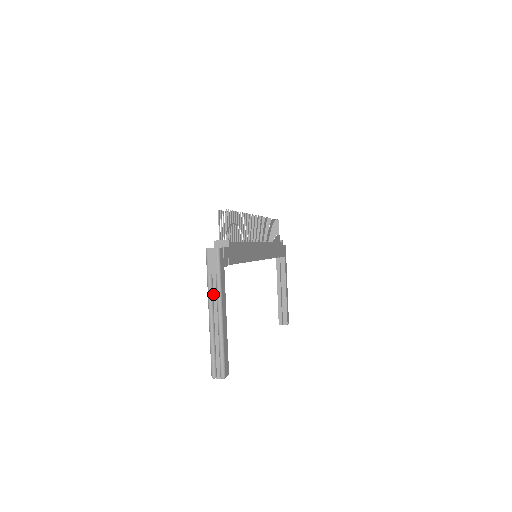
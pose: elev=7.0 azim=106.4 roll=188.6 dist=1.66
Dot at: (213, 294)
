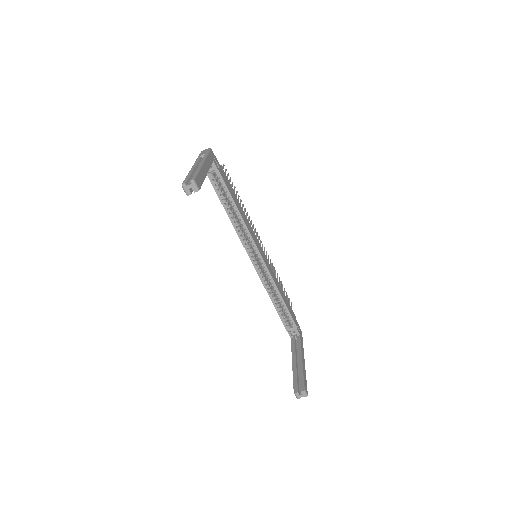
Dot at: (199, 163)
